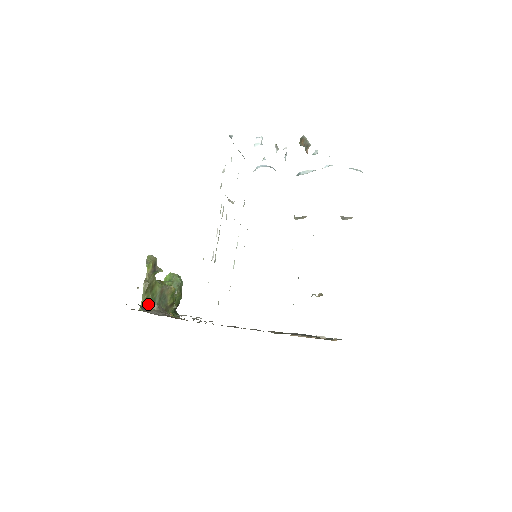
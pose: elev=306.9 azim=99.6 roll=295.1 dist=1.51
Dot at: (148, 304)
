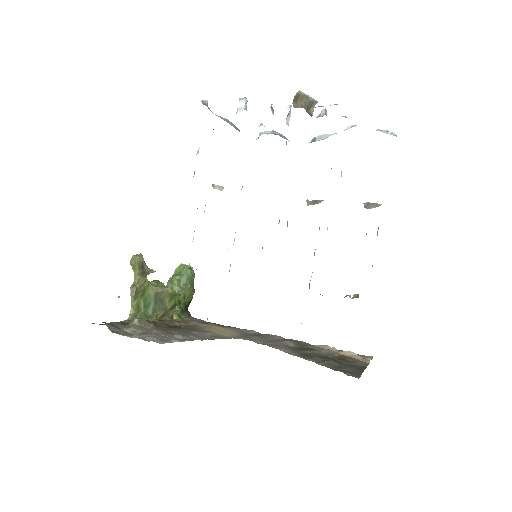
Dot at: (140, 311)
